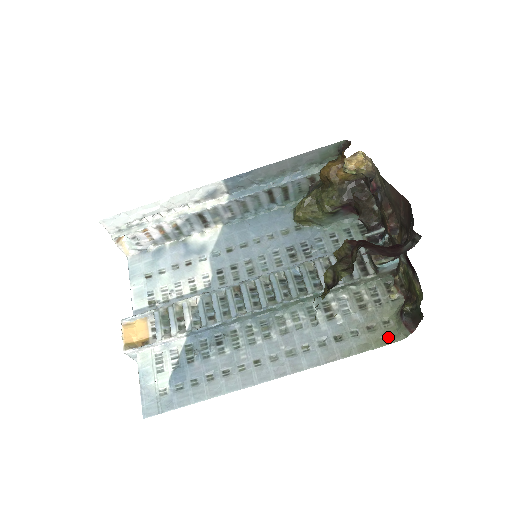
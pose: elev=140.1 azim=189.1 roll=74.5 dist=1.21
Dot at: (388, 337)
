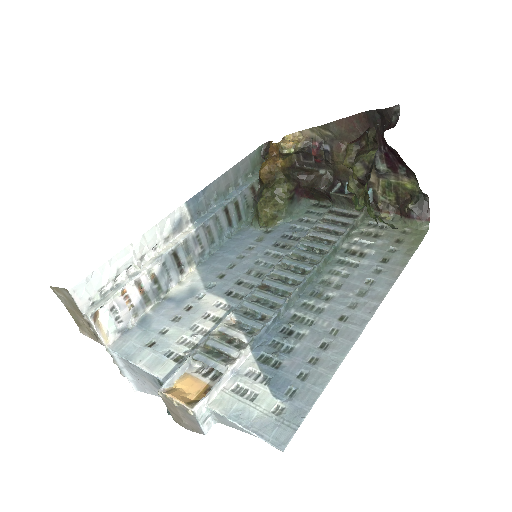
Dot at: (417, 236)
